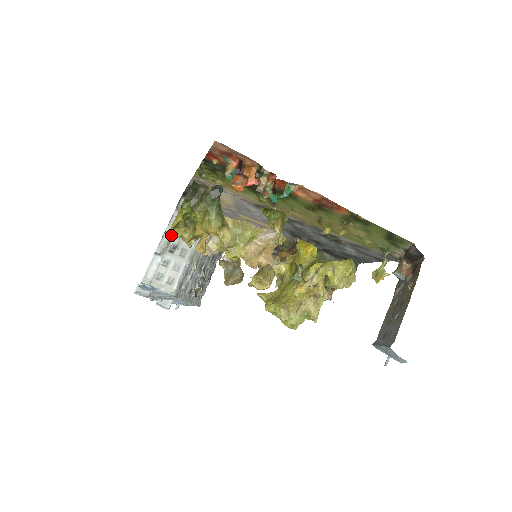
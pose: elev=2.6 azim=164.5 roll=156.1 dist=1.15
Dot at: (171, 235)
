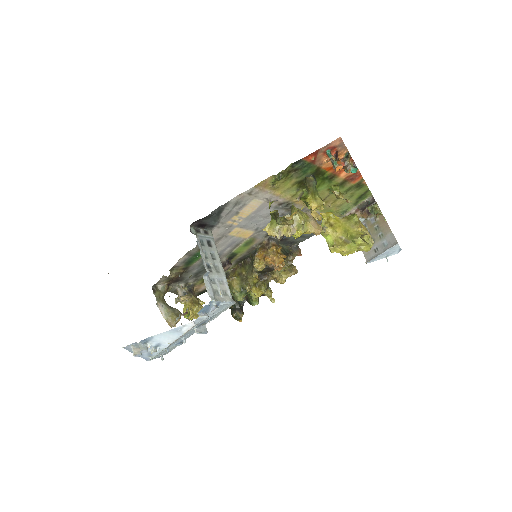
Dot at: (204, 257)
